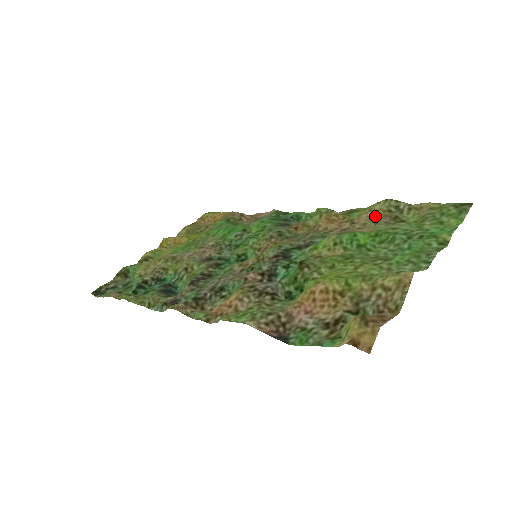
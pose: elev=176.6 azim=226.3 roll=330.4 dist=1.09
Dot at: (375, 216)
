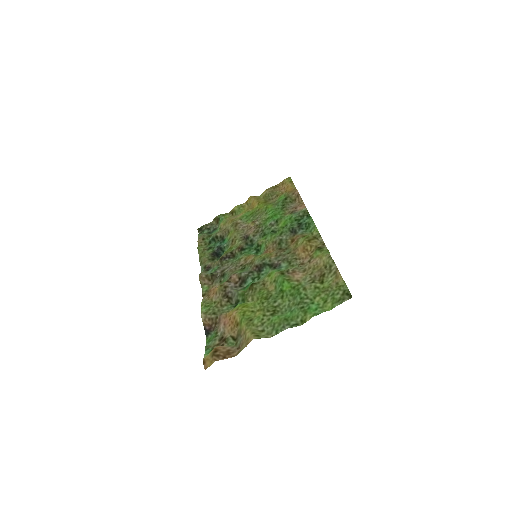
Dot at: (318, 265)
